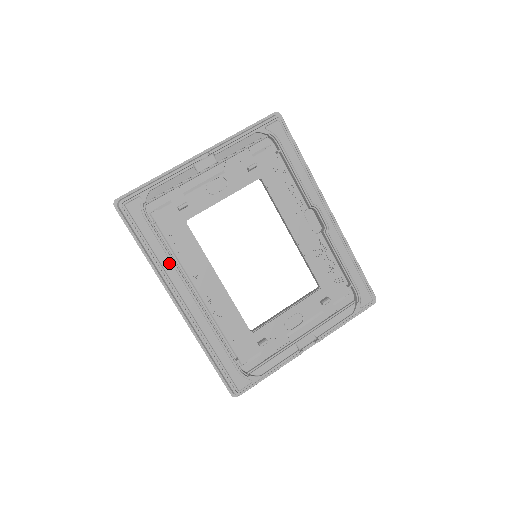
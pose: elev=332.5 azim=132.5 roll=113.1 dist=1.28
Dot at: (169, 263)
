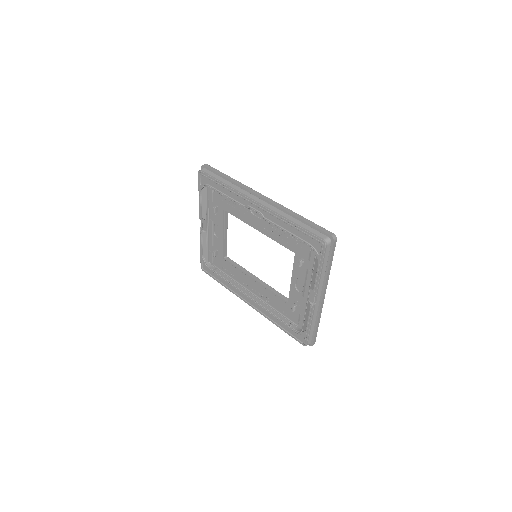
Dot at: (231, 286)
